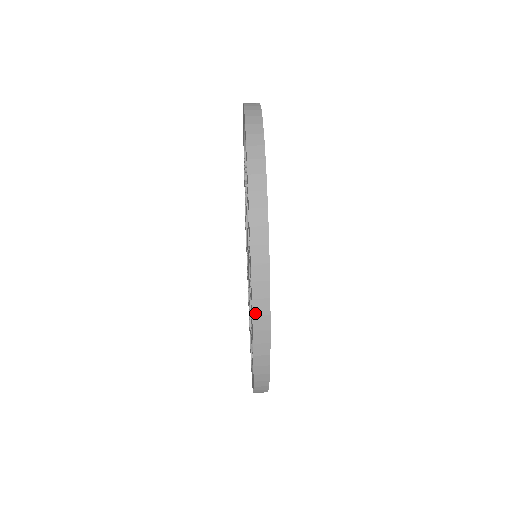
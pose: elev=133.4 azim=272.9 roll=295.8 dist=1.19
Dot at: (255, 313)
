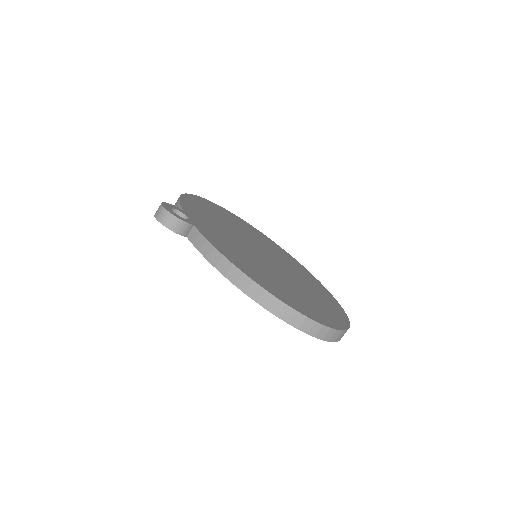
Dot at: occluded
